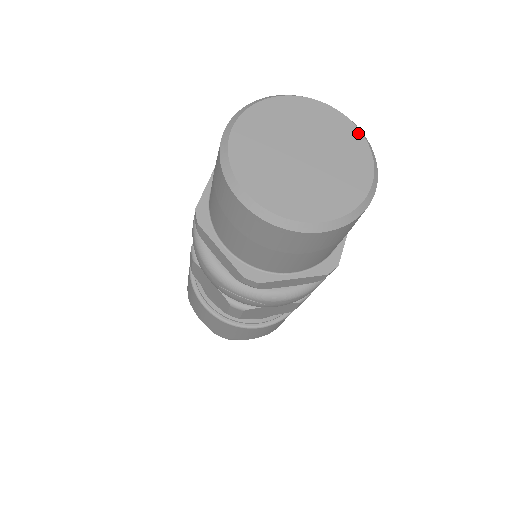
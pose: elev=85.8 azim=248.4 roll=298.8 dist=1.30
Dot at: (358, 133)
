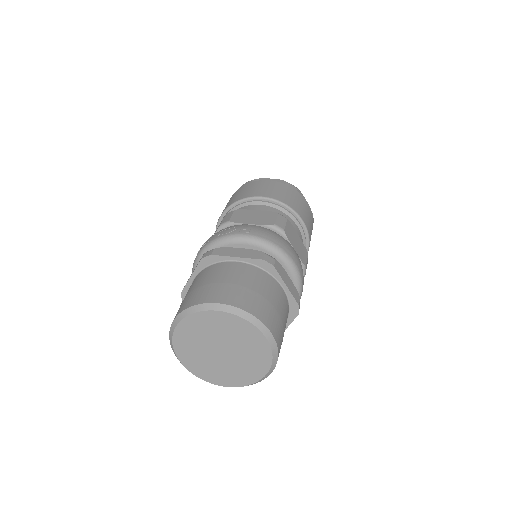
Dot at: (228, 315)
